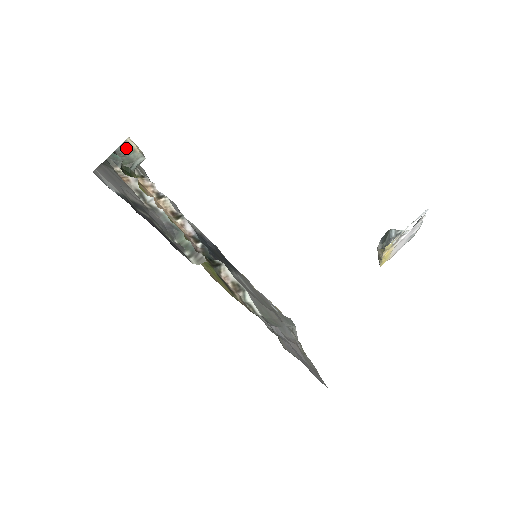
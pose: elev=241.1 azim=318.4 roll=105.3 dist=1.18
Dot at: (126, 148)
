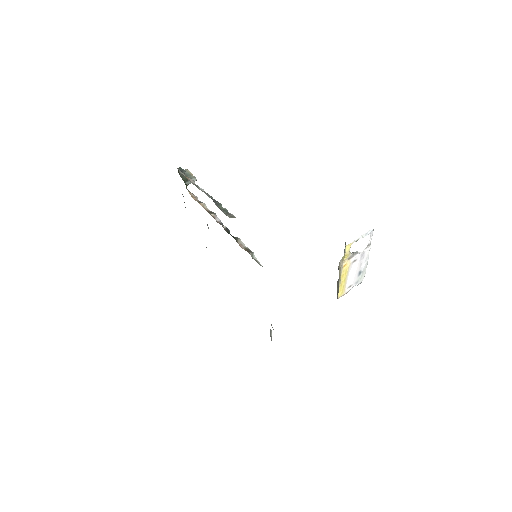
Dot at: (185, 173)
